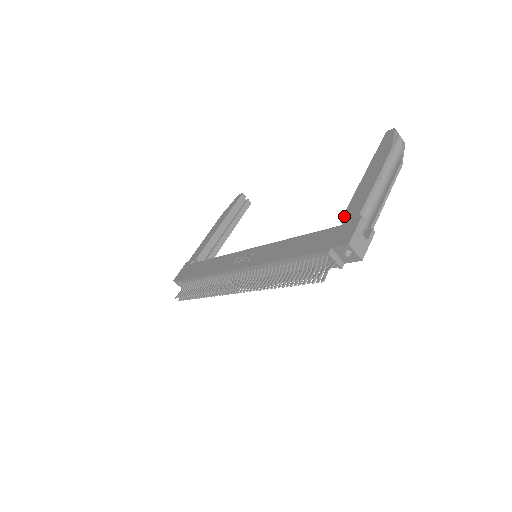
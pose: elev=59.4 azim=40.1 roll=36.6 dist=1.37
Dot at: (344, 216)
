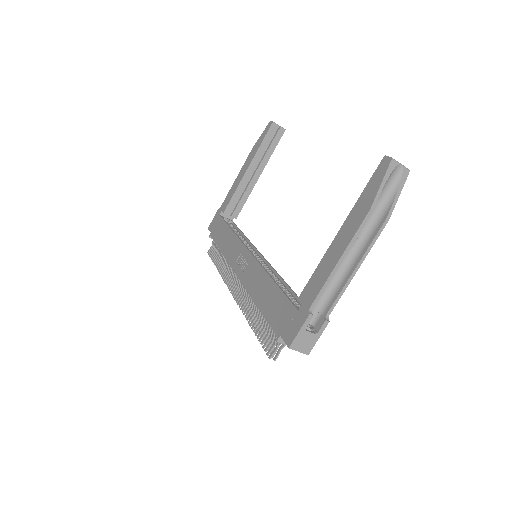
Dot at: (302, 295)
